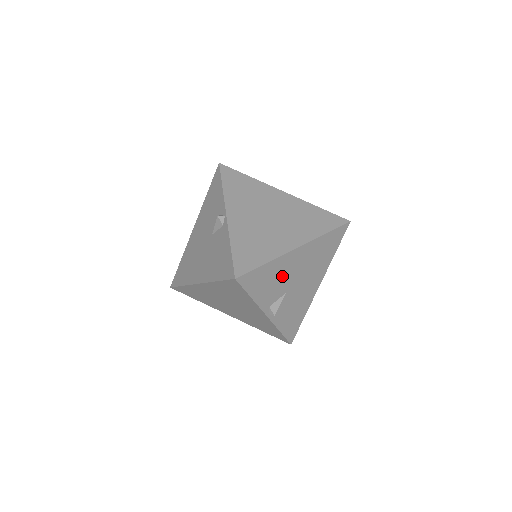
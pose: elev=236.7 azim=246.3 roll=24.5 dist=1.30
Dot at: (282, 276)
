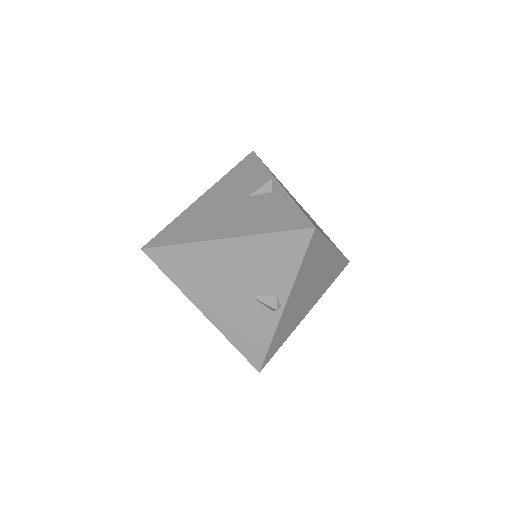
Dot at: occluded
